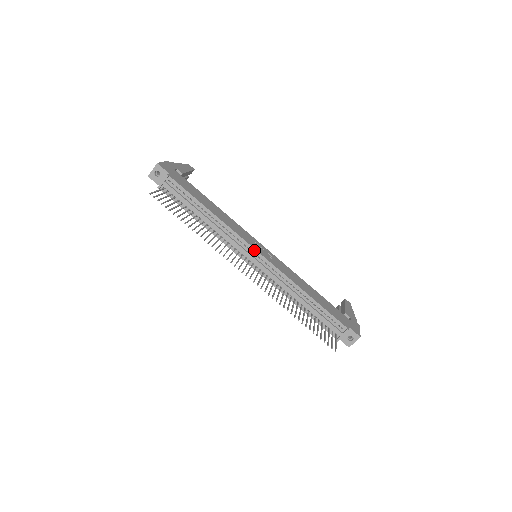
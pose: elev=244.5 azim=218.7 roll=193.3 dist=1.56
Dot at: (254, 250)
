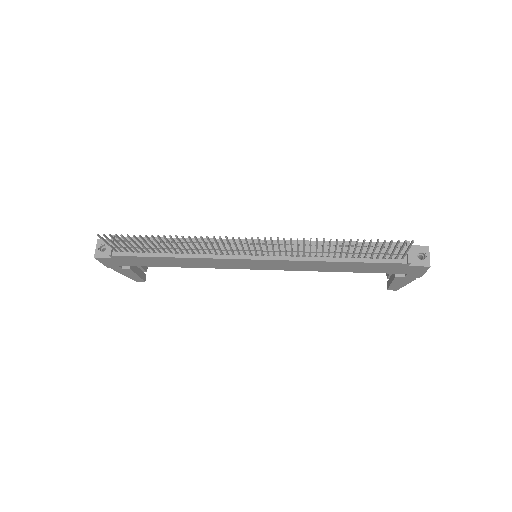
Dot at: occluded
